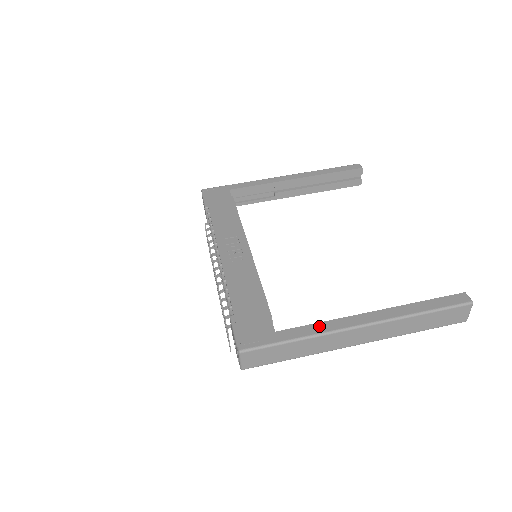
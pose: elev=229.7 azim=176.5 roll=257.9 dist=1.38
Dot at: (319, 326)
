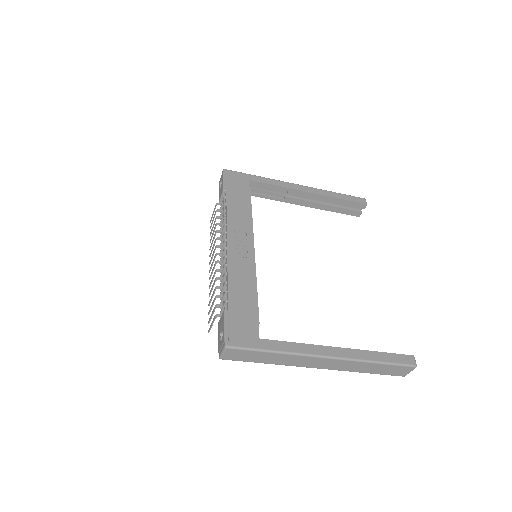
Dot at: (296, 346)
